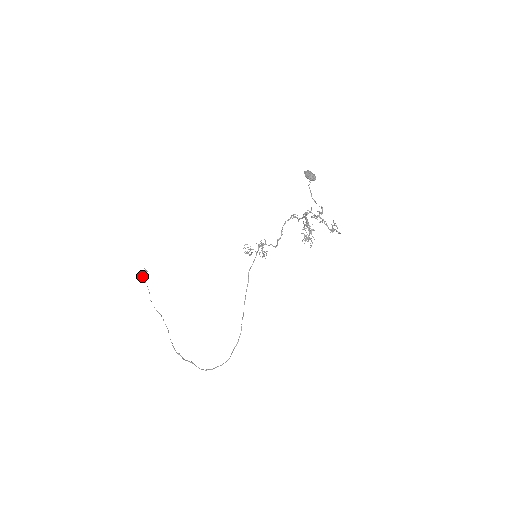
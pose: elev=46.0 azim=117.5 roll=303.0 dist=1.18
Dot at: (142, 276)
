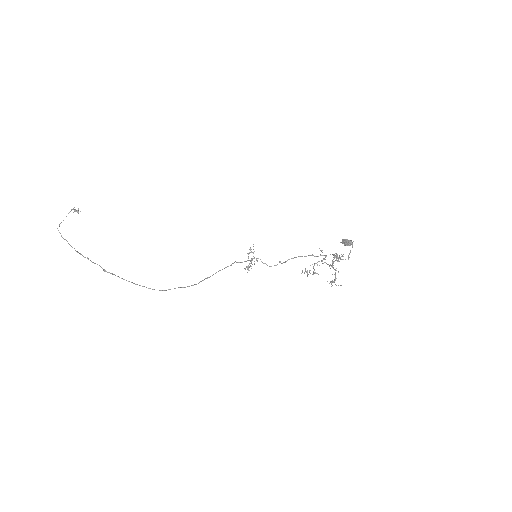
Dot at: (73, 208)
